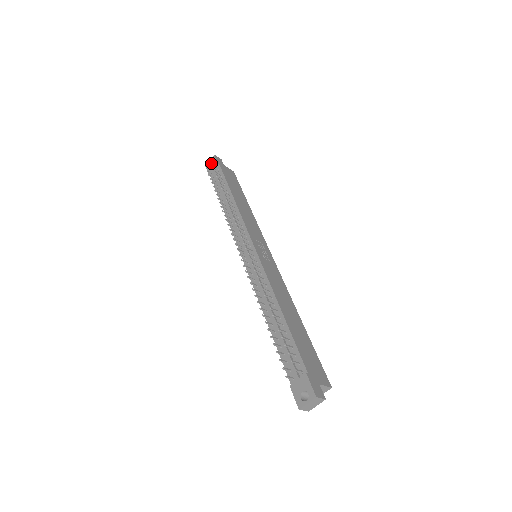
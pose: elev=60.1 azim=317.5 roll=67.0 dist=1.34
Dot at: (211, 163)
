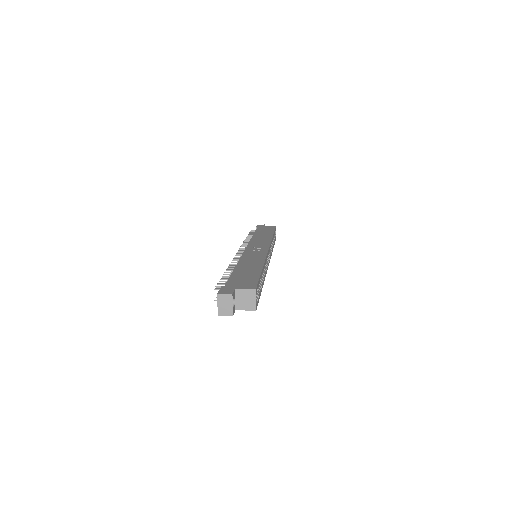
Dot at: occluded
